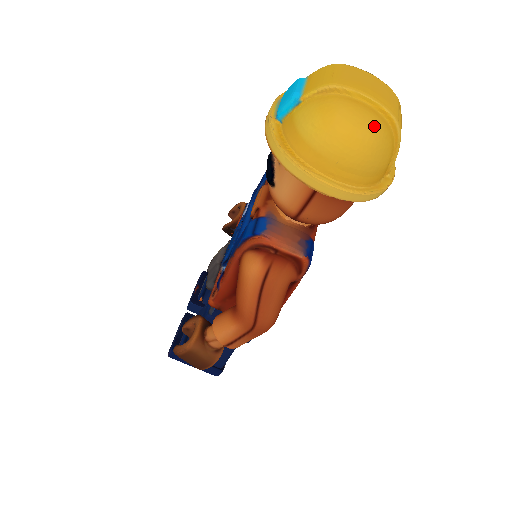
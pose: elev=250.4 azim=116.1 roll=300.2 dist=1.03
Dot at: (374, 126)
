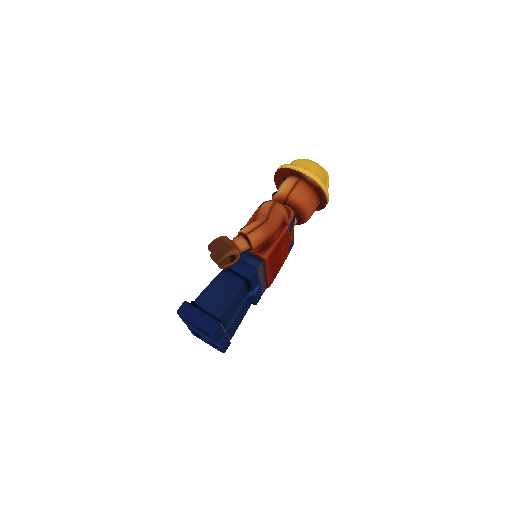
Dot at: occluded
